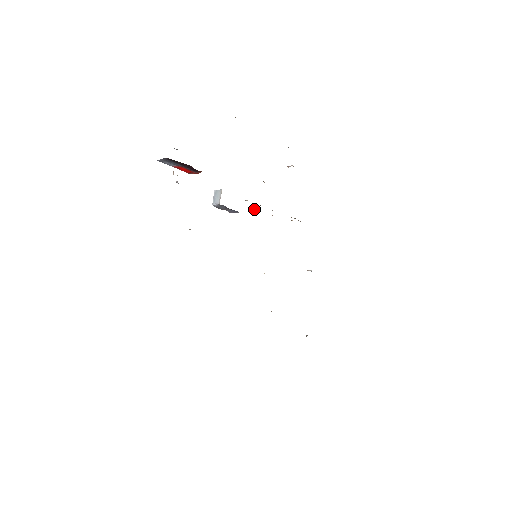
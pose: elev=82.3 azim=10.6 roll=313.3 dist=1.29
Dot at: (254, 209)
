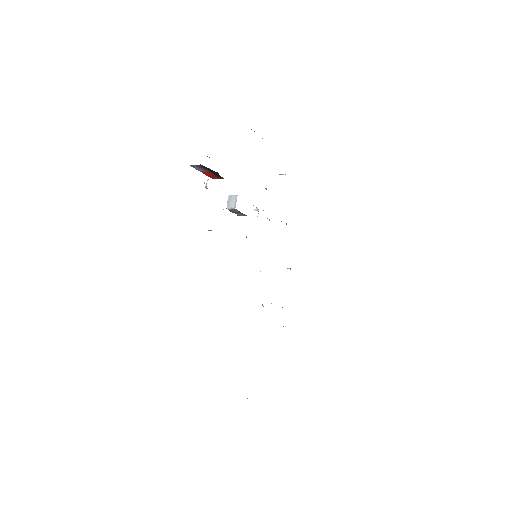
Dot at: (258, 213)
